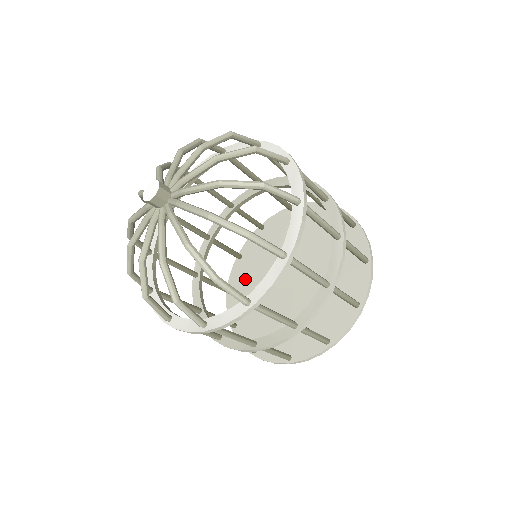
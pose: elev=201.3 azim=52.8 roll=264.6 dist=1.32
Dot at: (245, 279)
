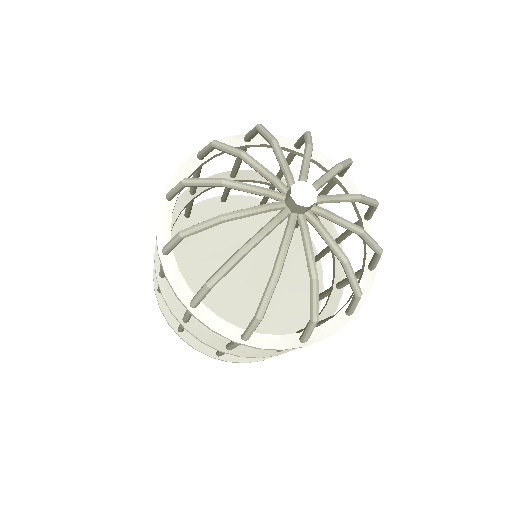
Dot at: occluded
